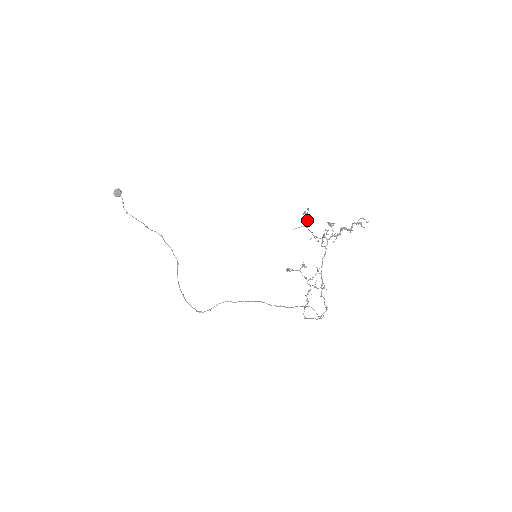
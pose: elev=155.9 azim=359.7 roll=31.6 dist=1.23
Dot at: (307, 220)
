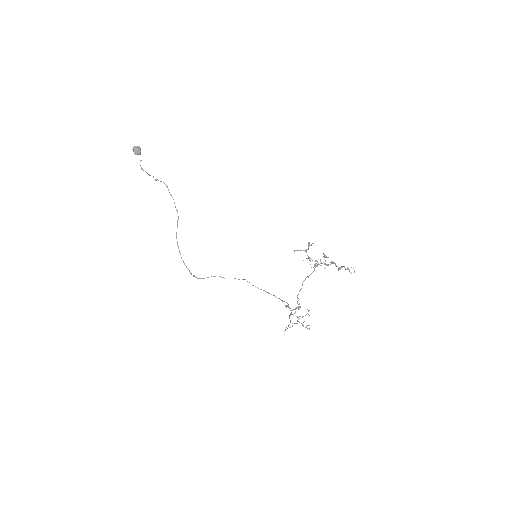
Dot at: (308, 248)
